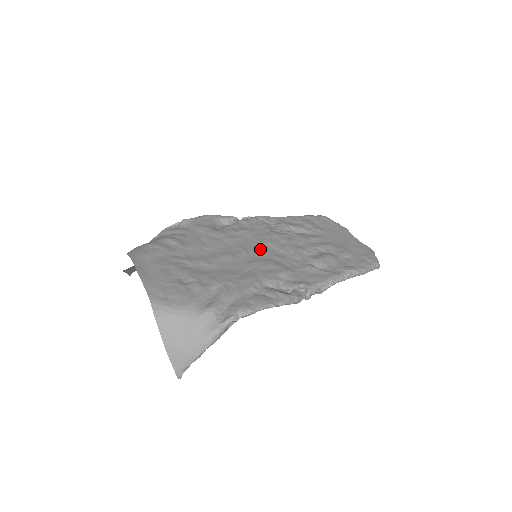
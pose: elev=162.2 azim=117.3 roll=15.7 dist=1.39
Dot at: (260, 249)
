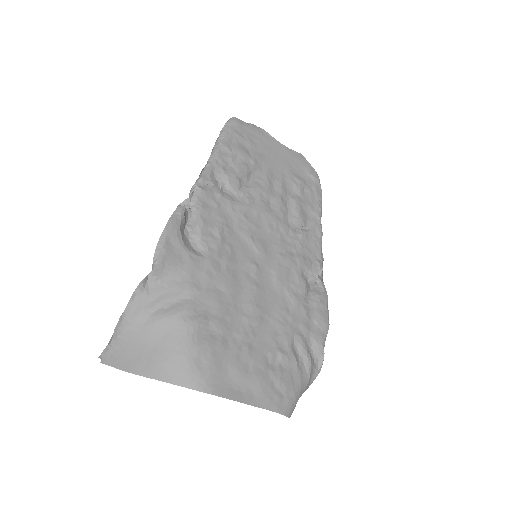
Dot at: (261, 249)
